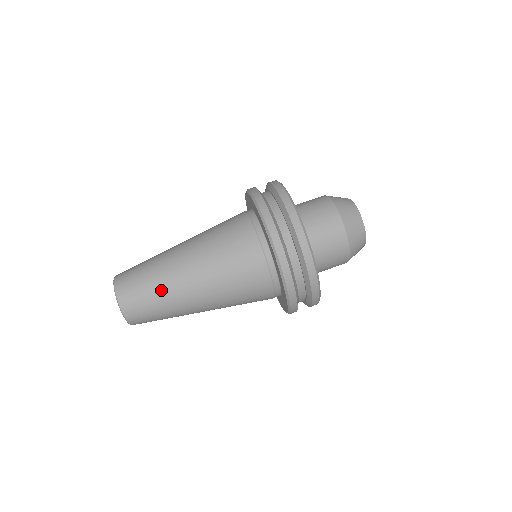
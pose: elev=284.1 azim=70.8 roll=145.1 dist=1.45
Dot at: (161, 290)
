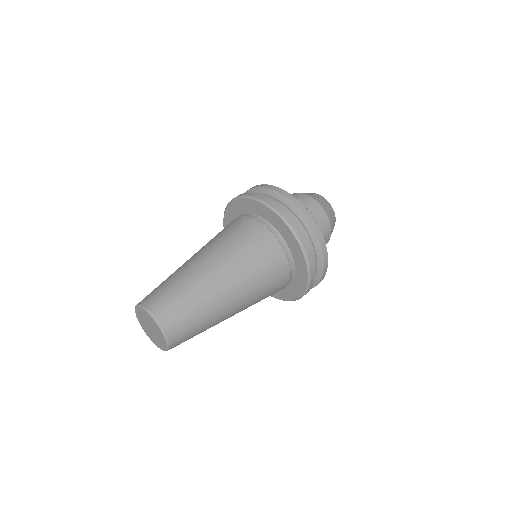
Dot at: (199, 300)
